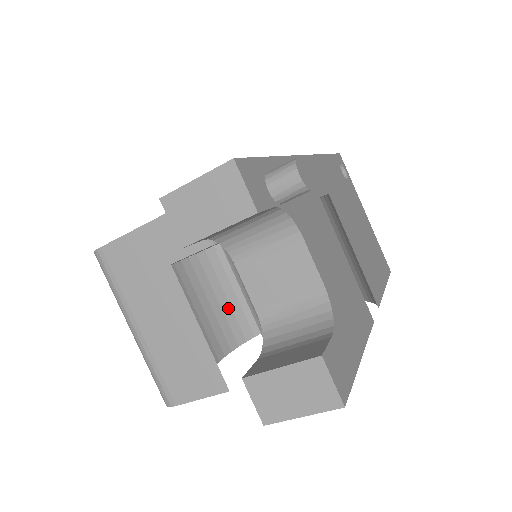
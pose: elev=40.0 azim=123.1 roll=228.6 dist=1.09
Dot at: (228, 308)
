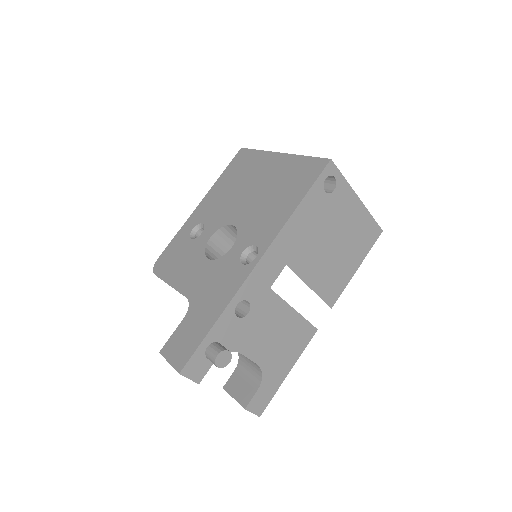
Dot at: occluded
